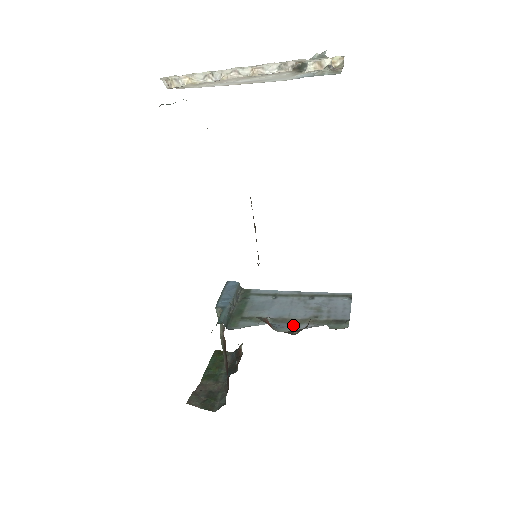
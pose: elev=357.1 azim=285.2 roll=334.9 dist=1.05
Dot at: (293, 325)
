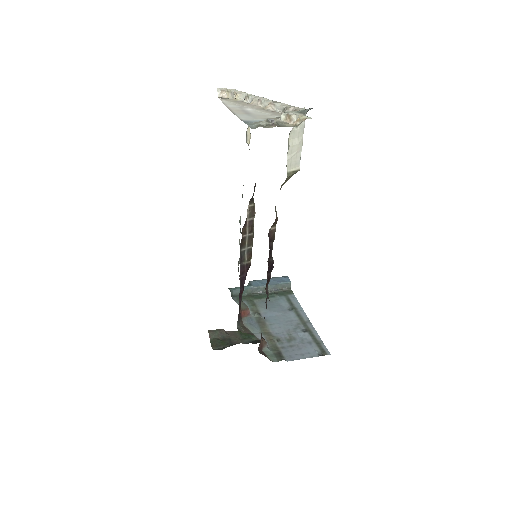
Dot at: (258, 329)
